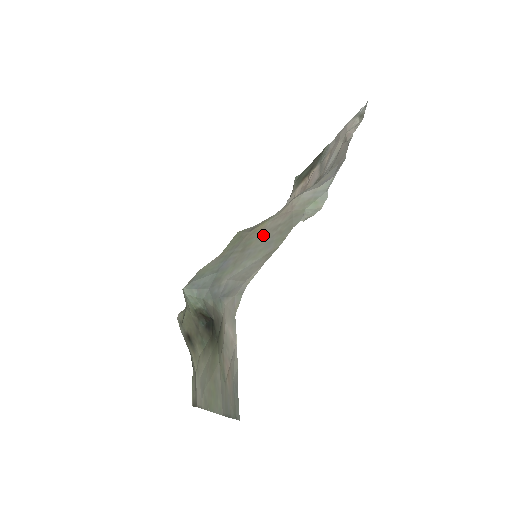
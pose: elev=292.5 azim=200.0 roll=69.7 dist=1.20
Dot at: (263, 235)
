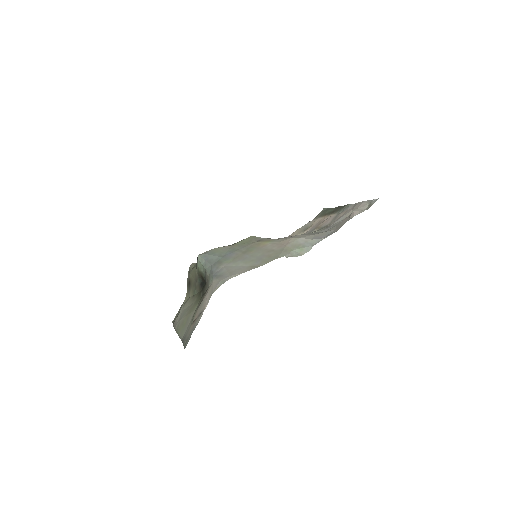
Dot at: (261, 250)
